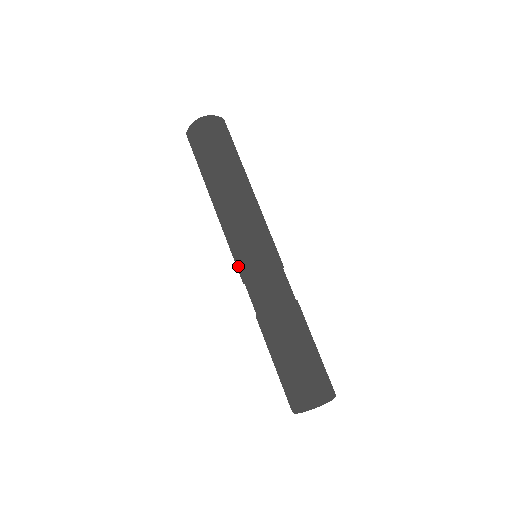
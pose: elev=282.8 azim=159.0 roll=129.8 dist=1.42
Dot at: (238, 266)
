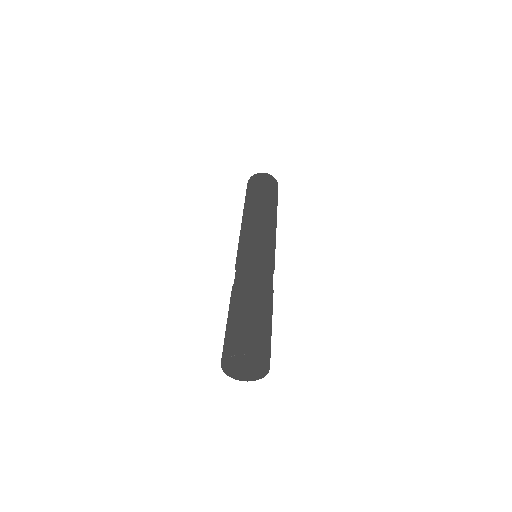
Dot at: occluded
